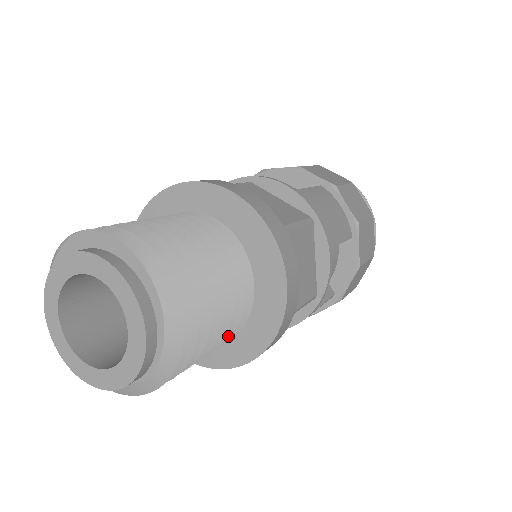
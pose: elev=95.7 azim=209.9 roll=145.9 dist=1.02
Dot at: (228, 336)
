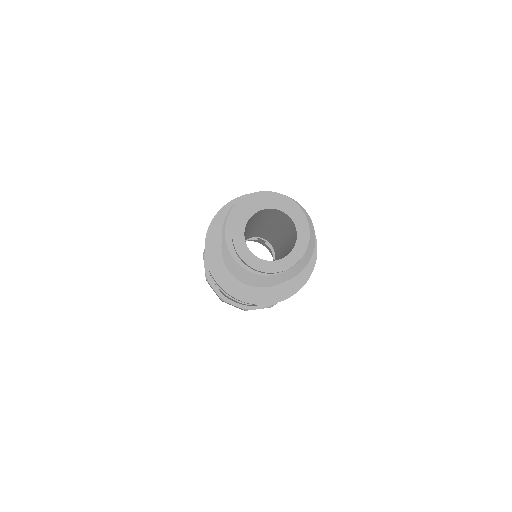
Dot at: occluded
